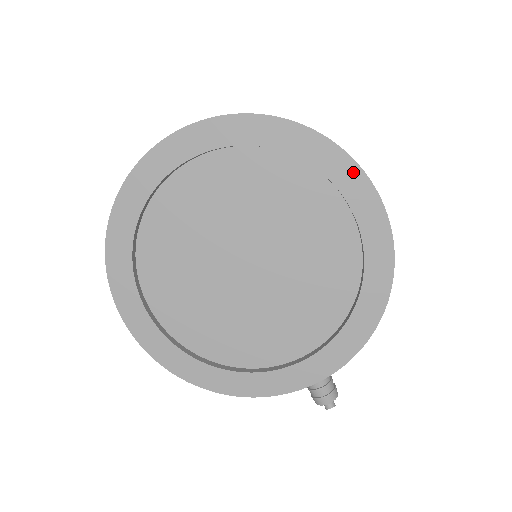
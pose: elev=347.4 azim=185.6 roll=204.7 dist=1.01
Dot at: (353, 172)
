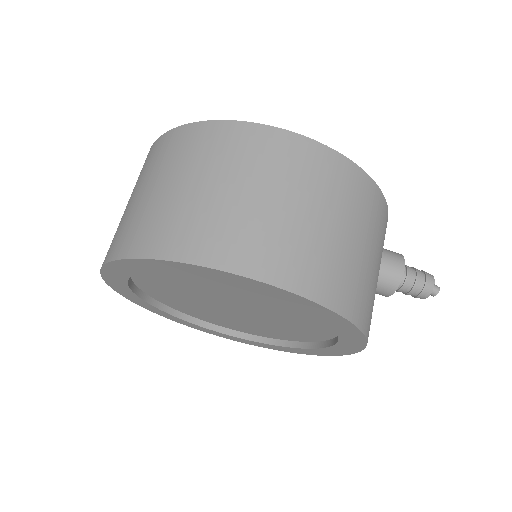
Dot at: (210, 272)
